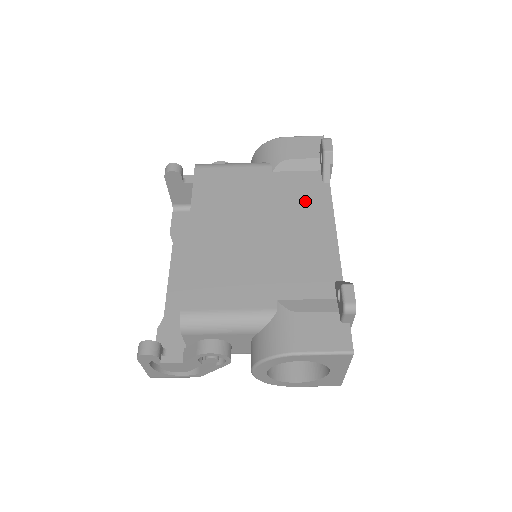
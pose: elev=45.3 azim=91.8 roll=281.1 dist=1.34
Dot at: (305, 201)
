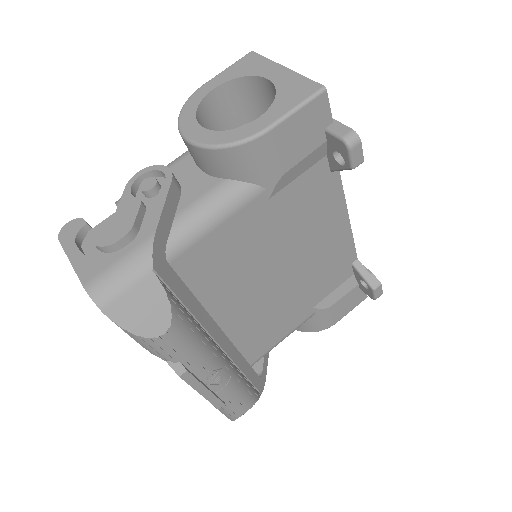
Dot at: occluded
